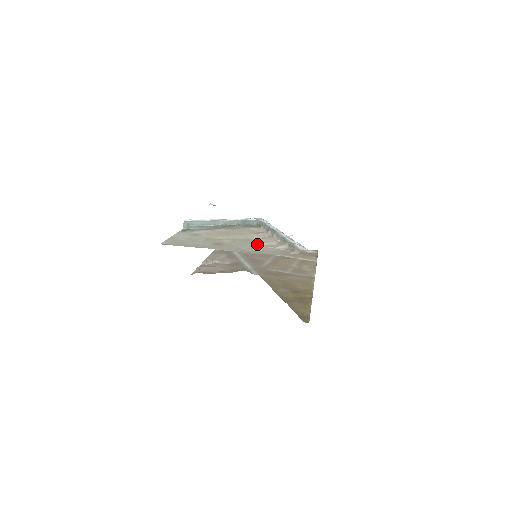
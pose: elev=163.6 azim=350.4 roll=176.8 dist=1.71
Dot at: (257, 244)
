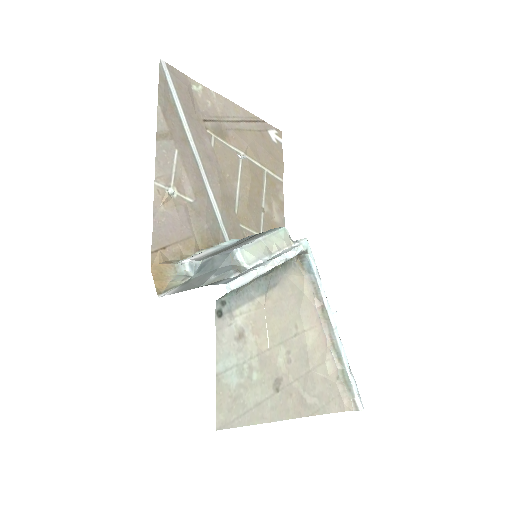
Dot at: (312, 366)
